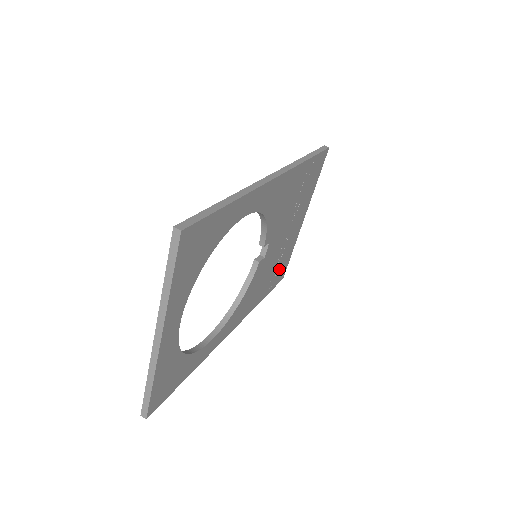
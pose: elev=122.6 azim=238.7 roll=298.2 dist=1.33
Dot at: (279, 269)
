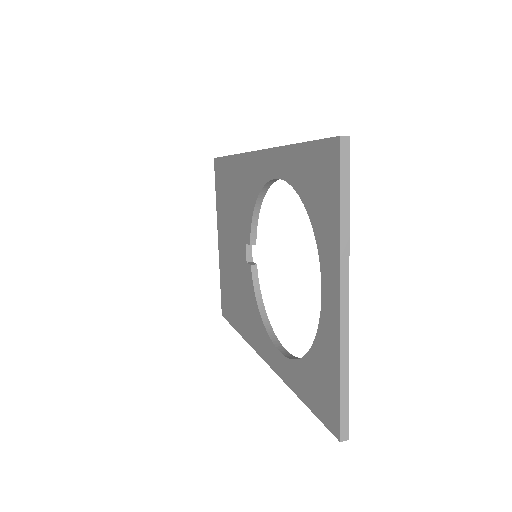
Dot at: occluded
